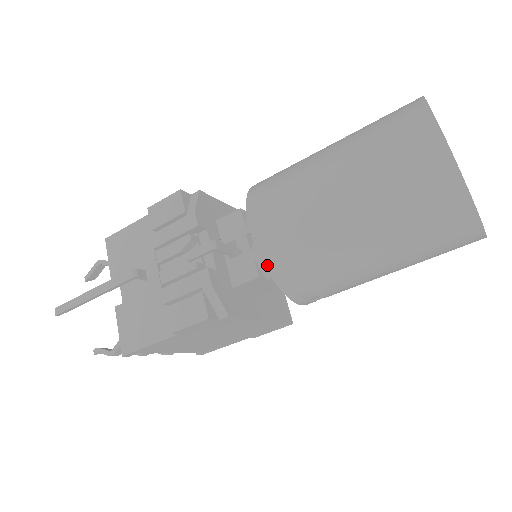
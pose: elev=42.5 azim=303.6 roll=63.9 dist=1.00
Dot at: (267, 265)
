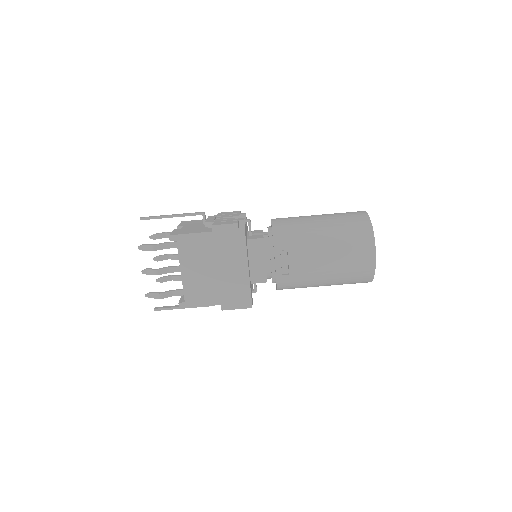
Dot at: (273, 228)
